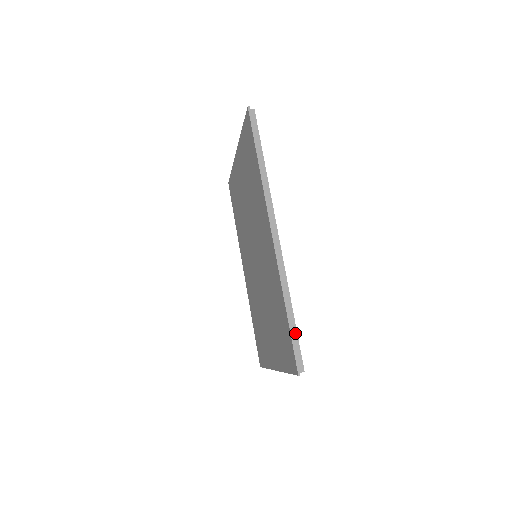
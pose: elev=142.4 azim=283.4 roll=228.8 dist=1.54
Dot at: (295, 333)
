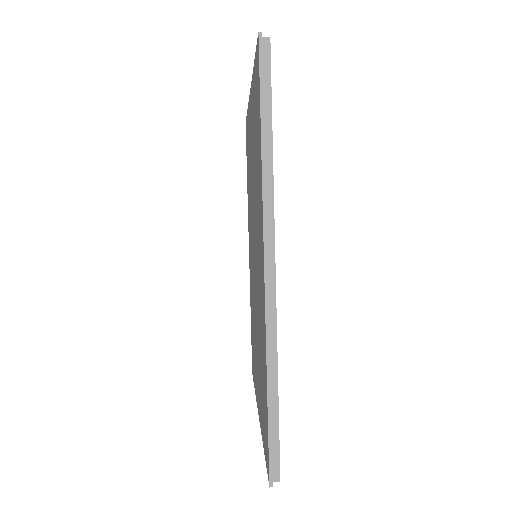
Dot at: (276, 425)
